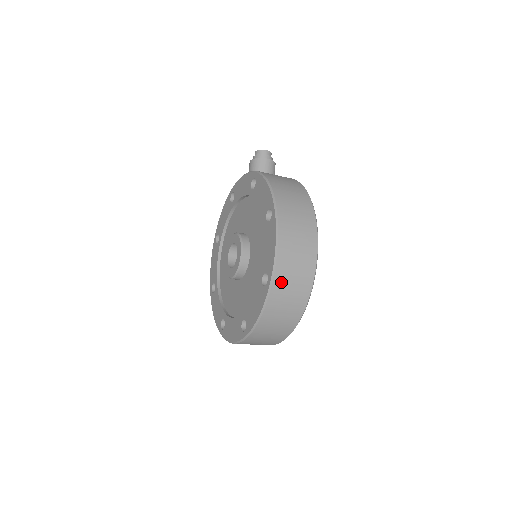
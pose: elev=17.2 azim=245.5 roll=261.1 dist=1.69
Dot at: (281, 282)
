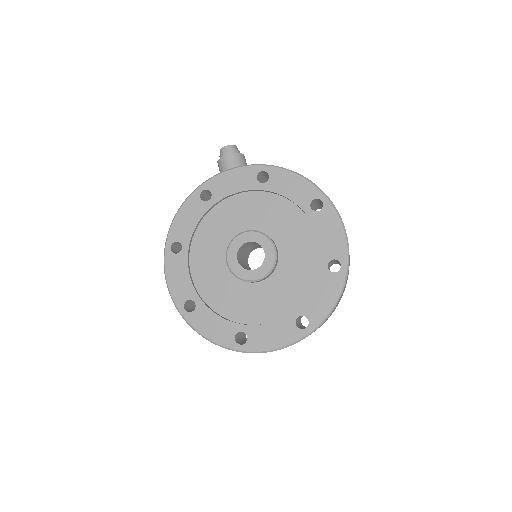
Dot at: occluded
